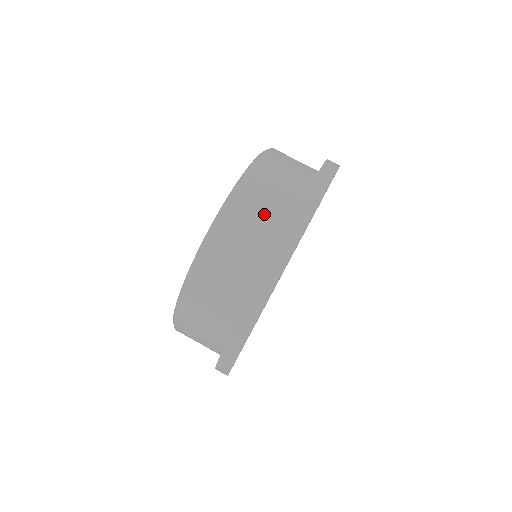
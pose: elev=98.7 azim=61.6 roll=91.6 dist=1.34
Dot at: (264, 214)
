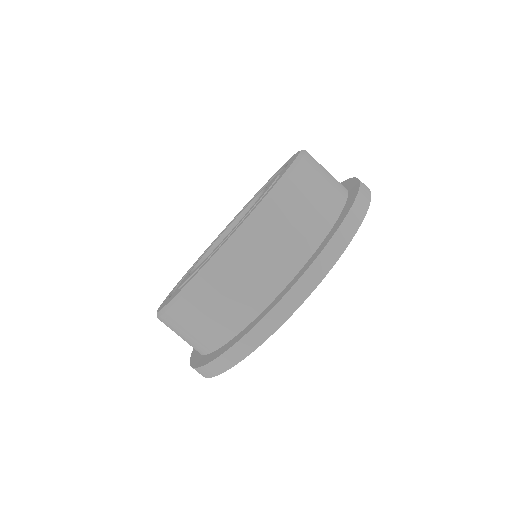
Dot at: (312, 209)
